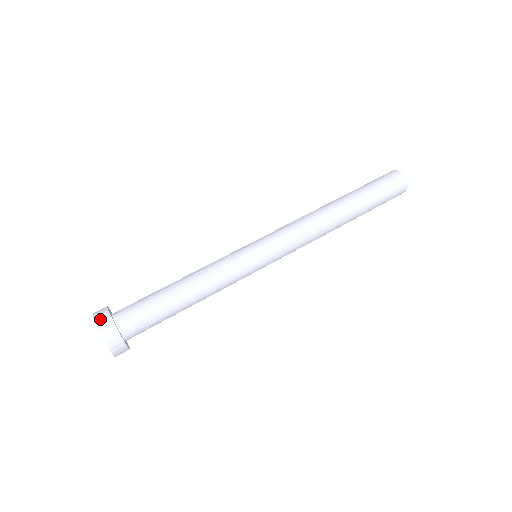
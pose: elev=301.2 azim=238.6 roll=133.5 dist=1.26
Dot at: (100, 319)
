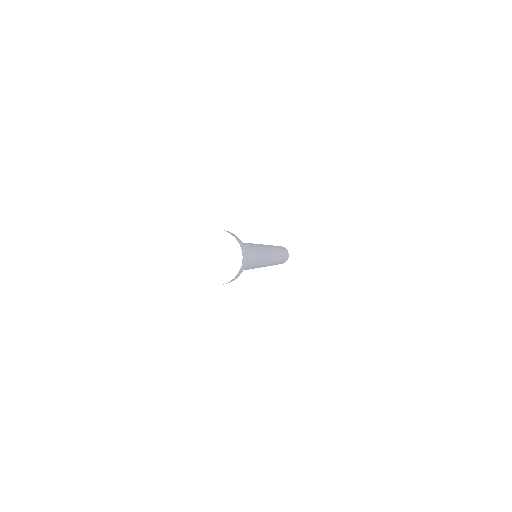
Dot at: occluded
